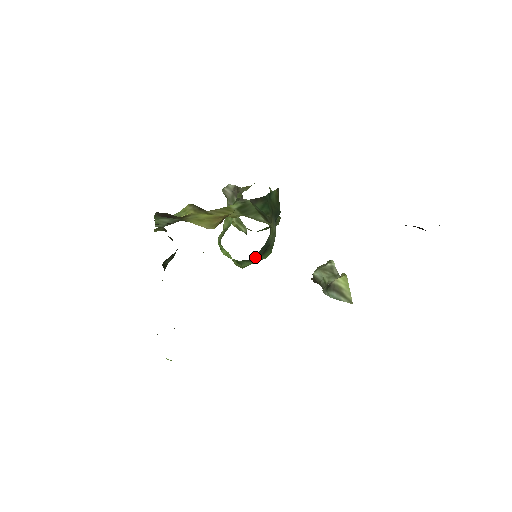
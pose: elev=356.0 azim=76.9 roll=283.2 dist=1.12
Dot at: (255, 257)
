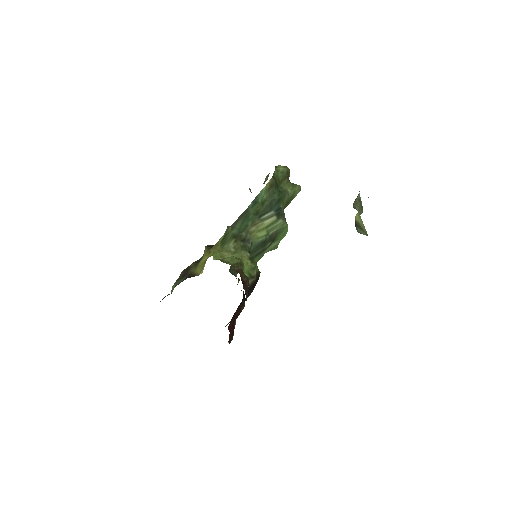
Dot at: (254, 258)
